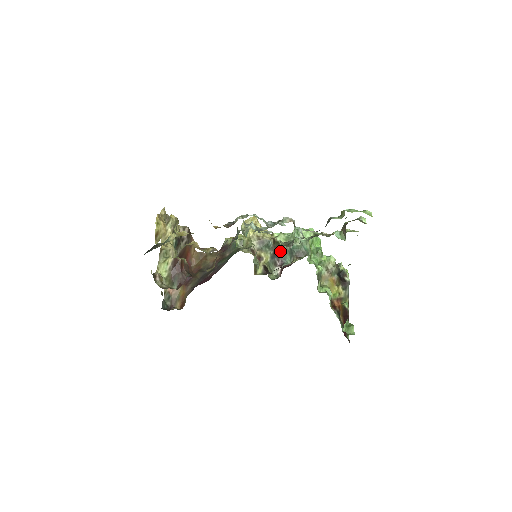
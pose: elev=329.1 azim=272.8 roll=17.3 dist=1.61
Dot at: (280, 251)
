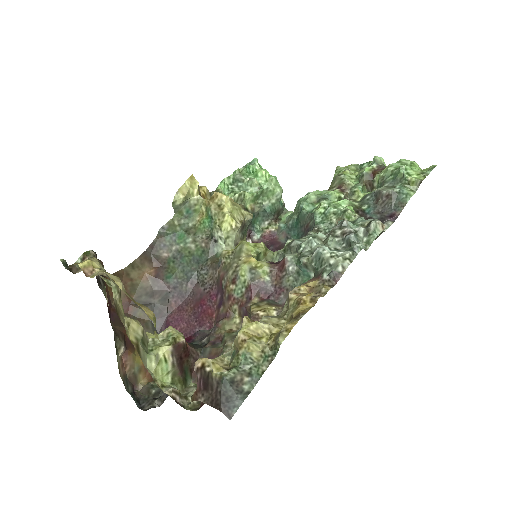
Dot at: occluded
